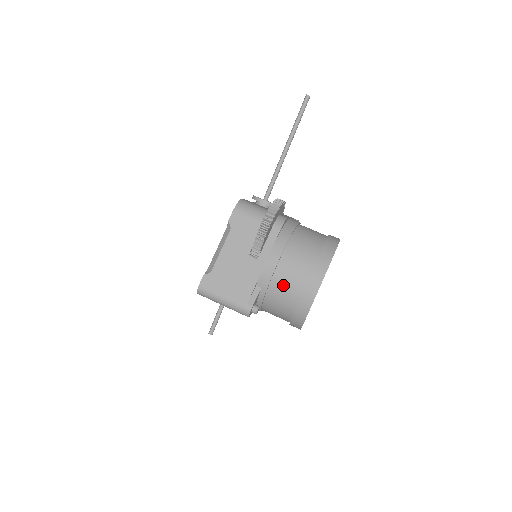
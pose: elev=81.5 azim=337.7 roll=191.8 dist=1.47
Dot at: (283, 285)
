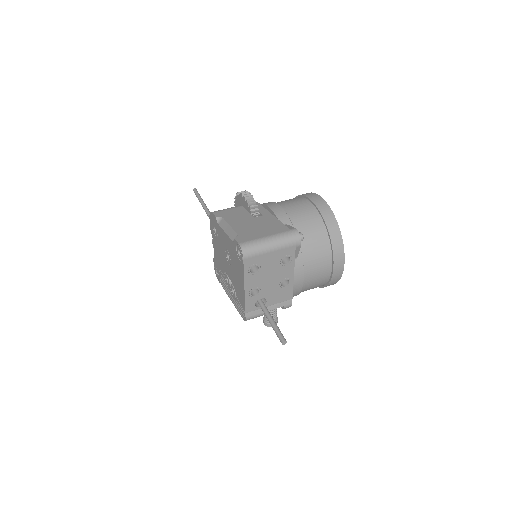
Dot at: (298, 212)
